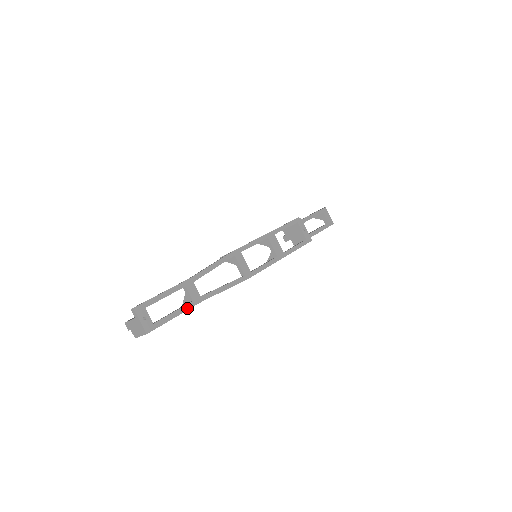
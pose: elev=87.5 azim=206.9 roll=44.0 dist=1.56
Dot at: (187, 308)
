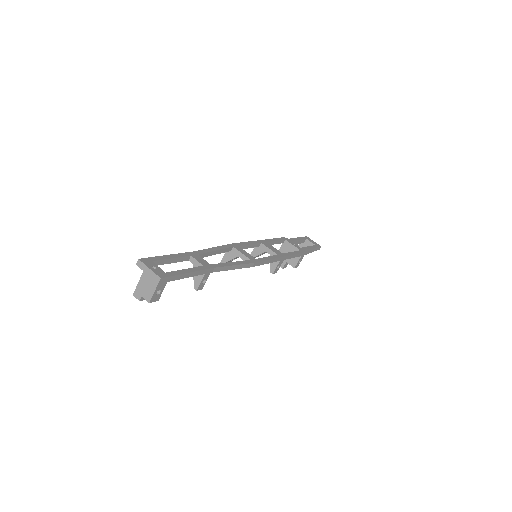
Dot at: (199, 269)
